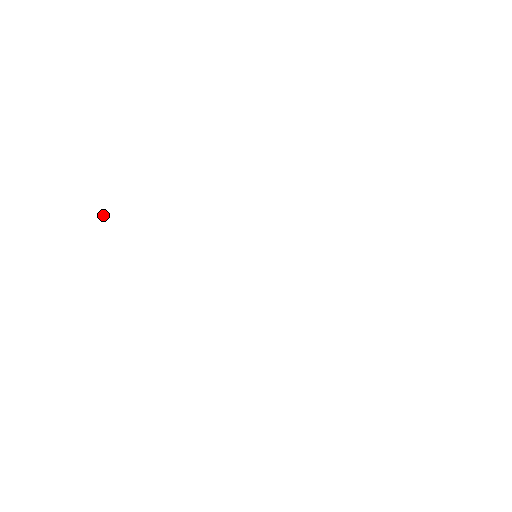
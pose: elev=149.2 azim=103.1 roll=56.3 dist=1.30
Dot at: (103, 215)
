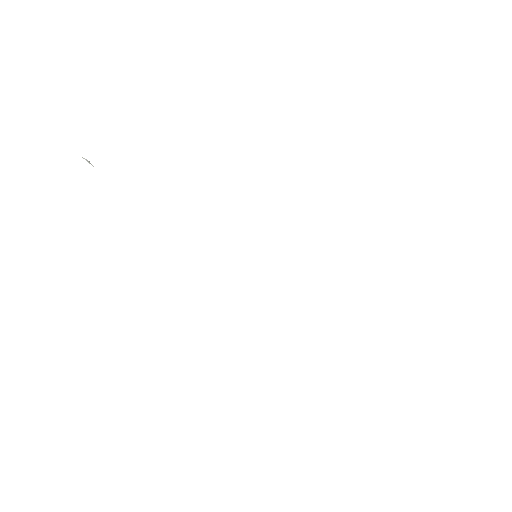
Dot at: occluded
